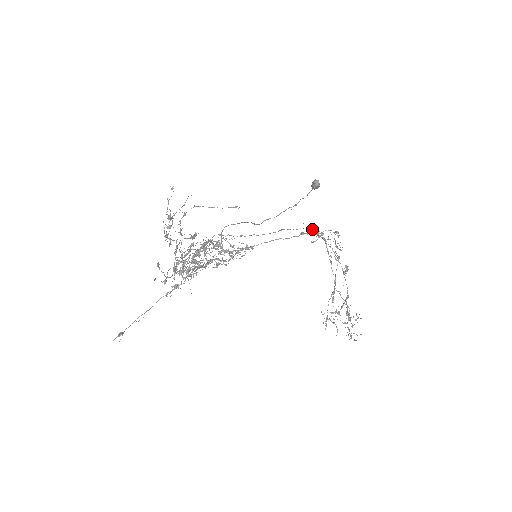
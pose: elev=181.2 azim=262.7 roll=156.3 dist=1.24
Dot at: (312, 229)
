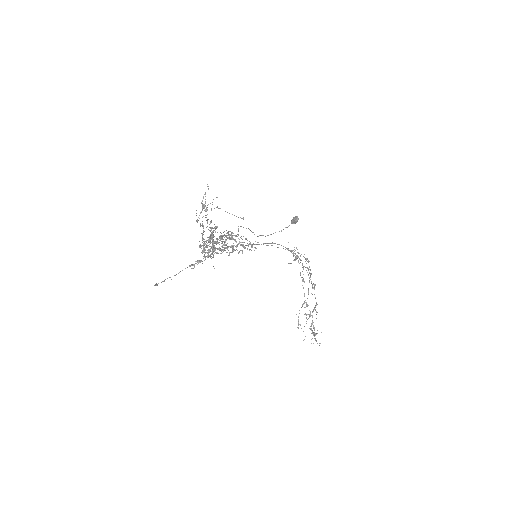
Dot at: occluded
